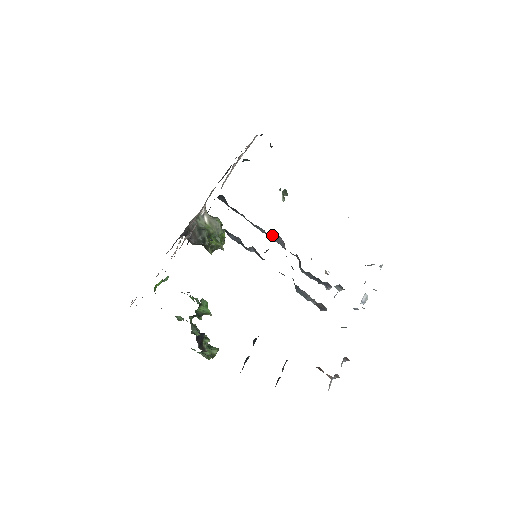
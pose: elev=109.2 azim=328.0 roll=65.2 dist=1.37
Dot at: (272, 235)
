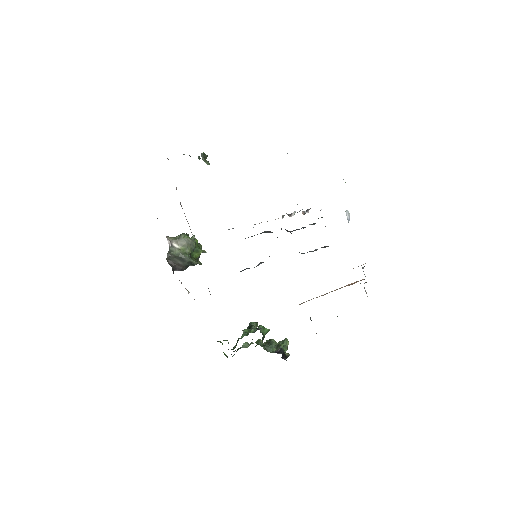
Dot at: occluded
